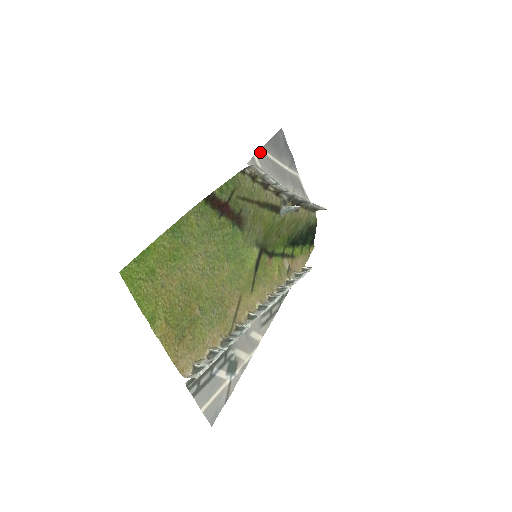
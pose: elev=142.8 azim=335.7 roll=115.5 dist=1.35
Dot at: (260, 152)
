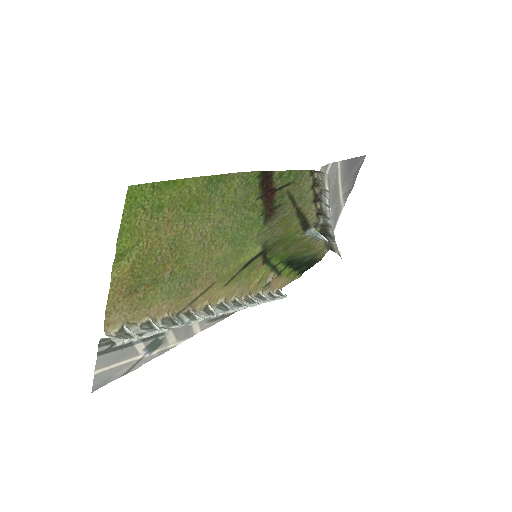
Dot at: (336, 164)
